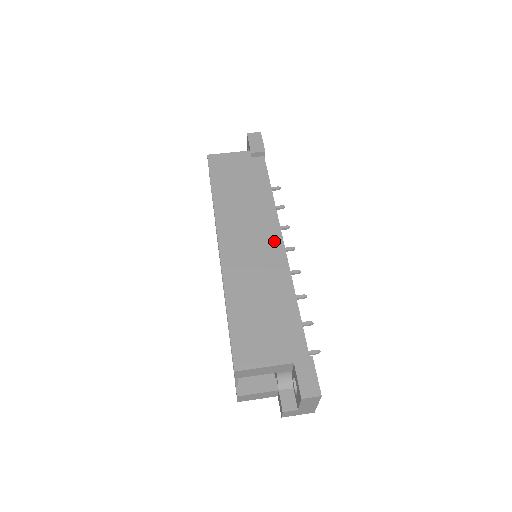
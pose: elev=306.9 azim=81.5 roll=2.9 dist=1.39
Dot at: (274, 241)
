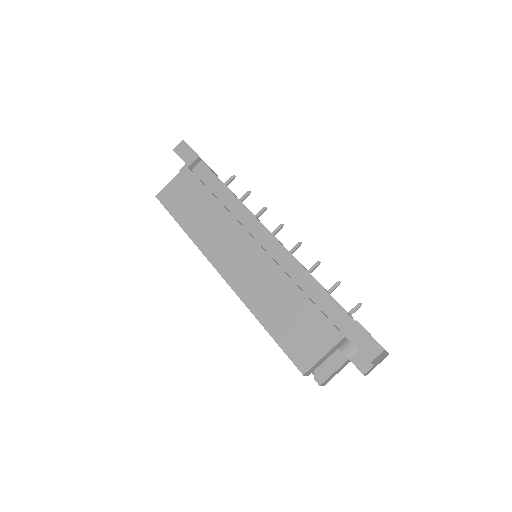
Dot at: (261, 236)
